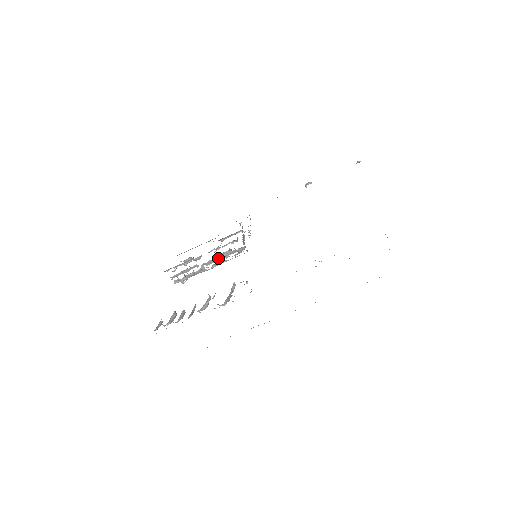
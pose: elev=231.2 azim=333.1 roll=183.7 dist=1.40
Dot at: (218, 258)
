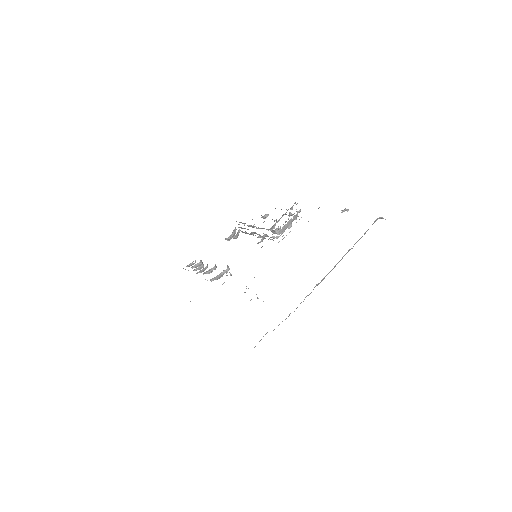
Dot at: occluded
